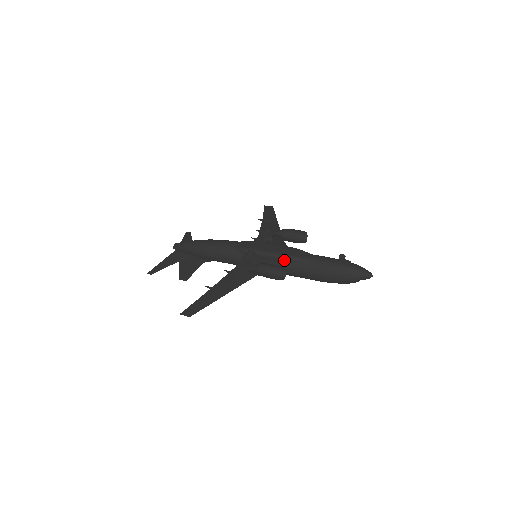
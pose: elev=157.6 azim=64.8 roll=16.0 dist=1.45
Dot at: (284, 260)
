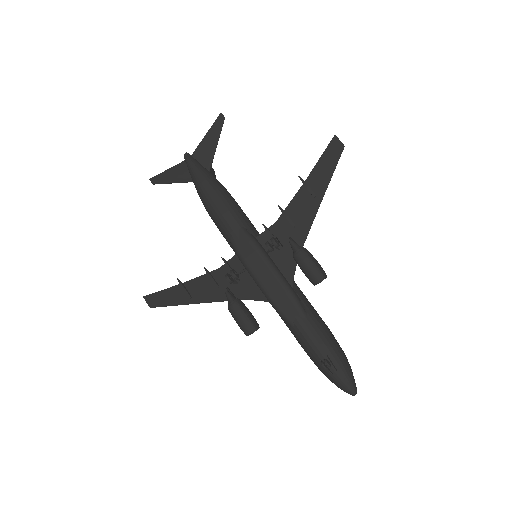
Dot at: (271, 303)
